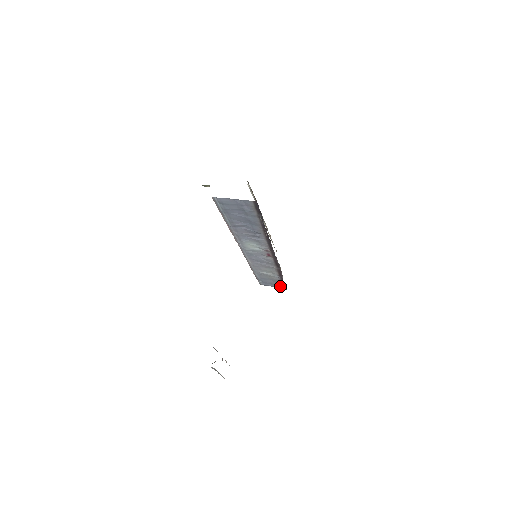
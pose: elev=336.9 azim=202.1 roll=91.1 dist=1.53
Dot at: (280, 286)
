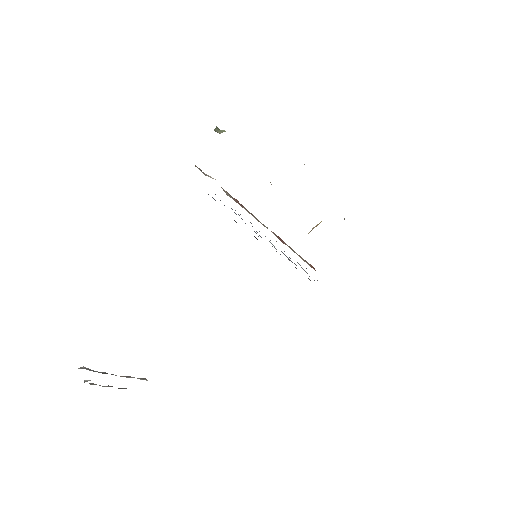
Dot at: occluded
